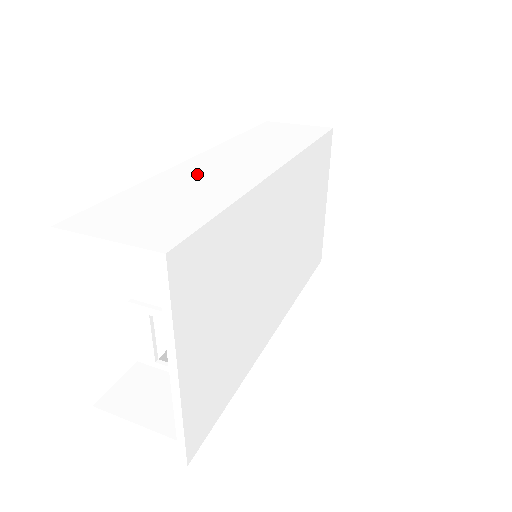
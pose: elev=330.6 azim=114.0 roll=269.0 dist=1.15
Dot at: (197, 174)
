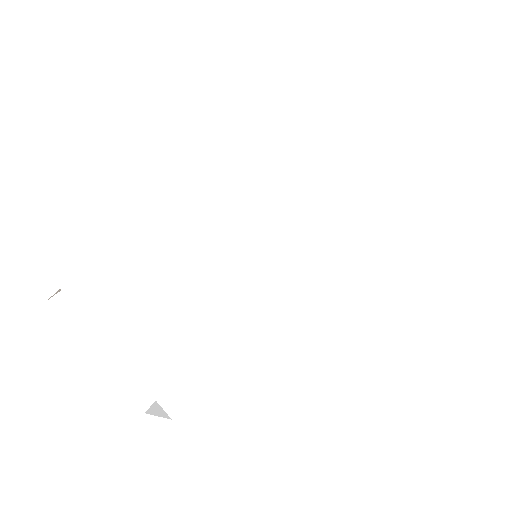
Dot at: occluded
